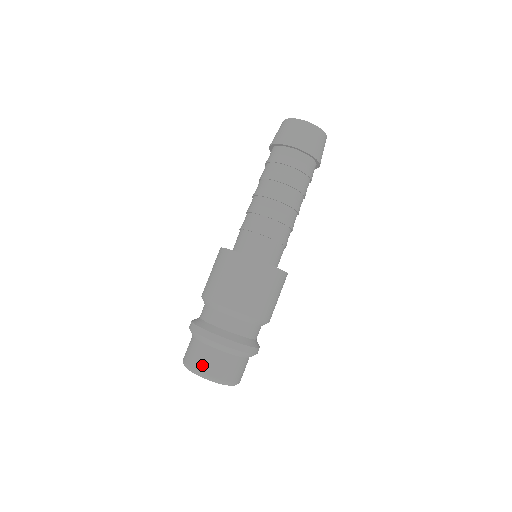
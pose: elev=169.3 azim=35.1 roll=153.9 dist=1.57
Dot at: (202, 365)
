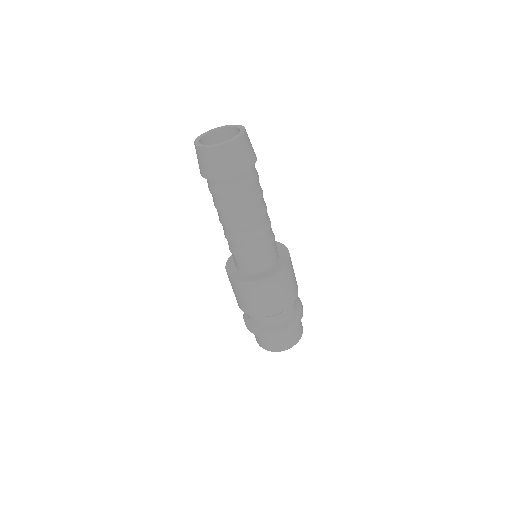
Dot at: (264, 346)
